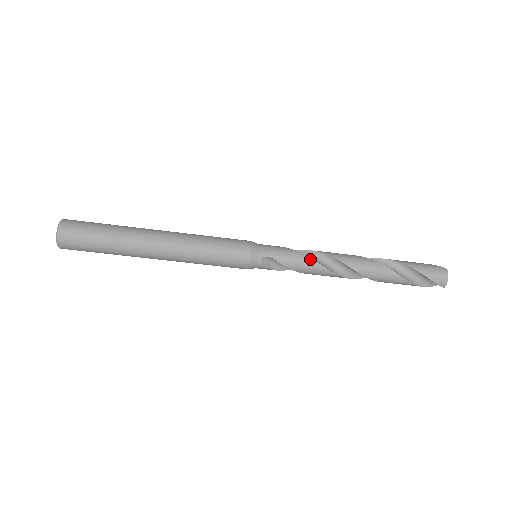
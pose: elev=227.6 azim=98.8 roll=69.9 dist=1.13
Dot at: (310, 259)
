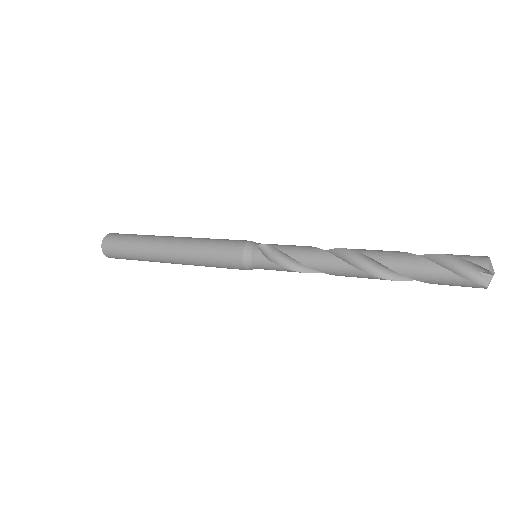
Dot at: occluded
